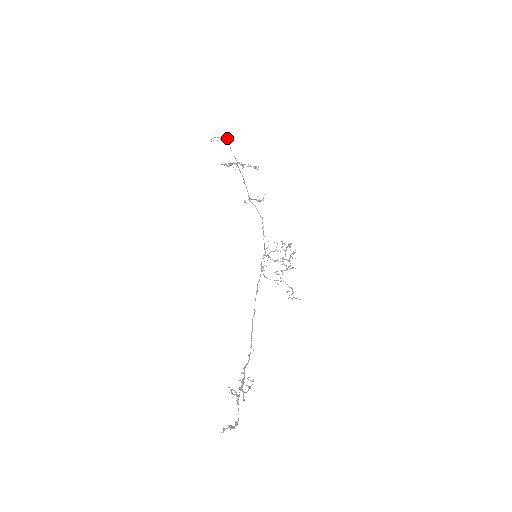
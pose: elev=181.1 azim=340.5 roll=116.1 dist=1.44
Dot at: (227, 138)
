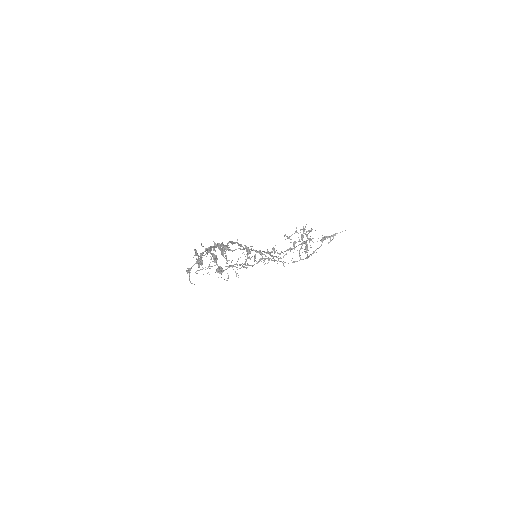
Dot at: (217, 270)
